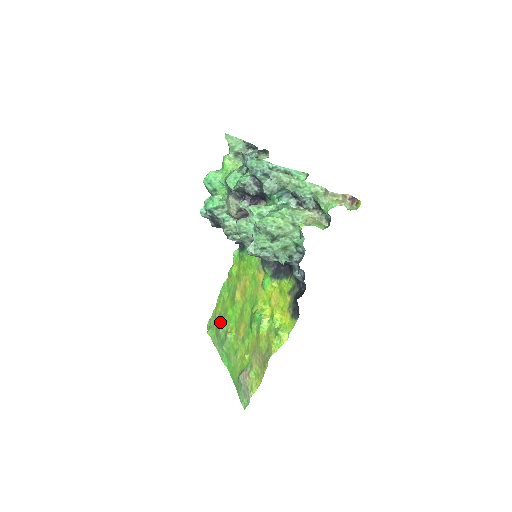
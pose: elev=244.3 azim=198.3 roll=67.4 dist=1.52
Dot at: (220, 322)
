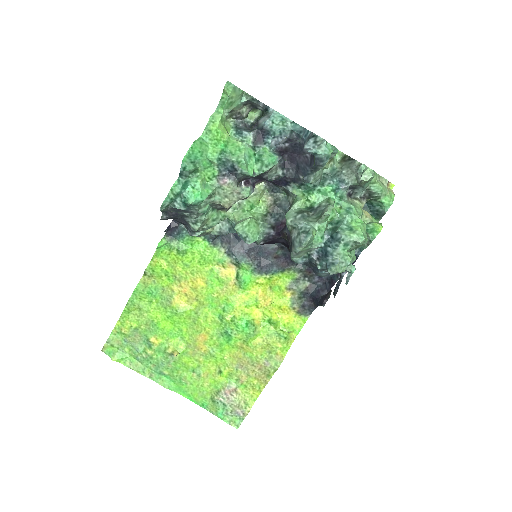
Dot at: (141, 340)
